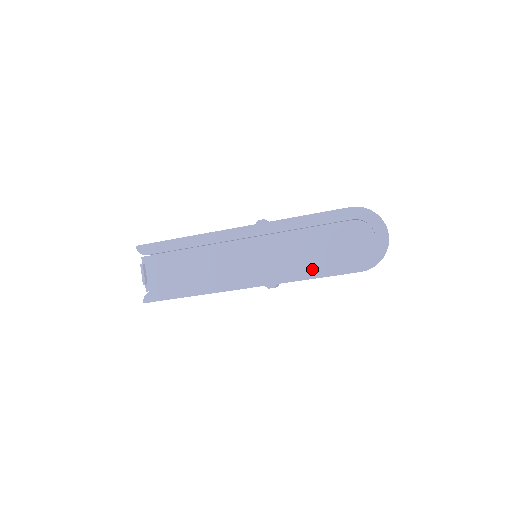
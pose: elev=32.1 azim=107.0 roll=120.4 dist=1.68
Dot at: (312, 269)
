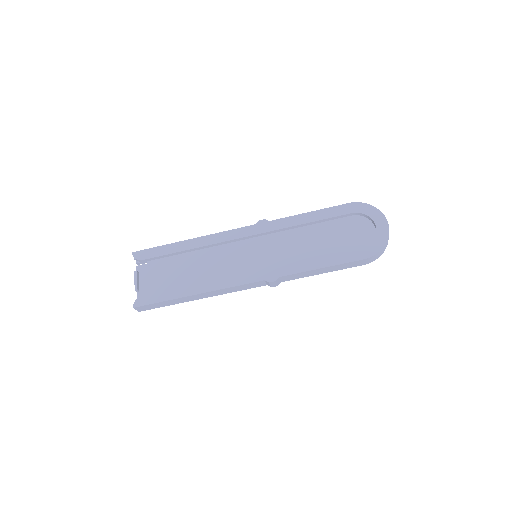
Dot at: (314, 260)
